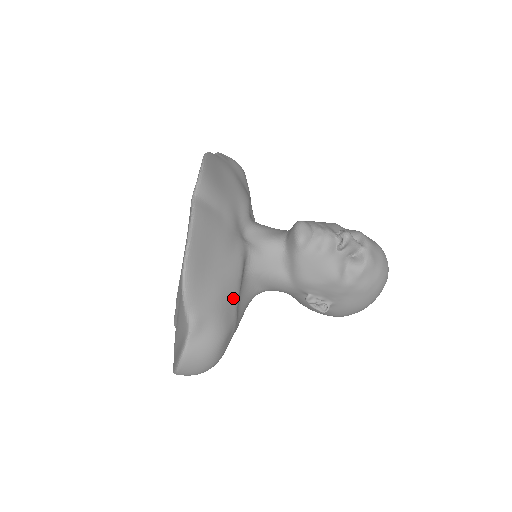
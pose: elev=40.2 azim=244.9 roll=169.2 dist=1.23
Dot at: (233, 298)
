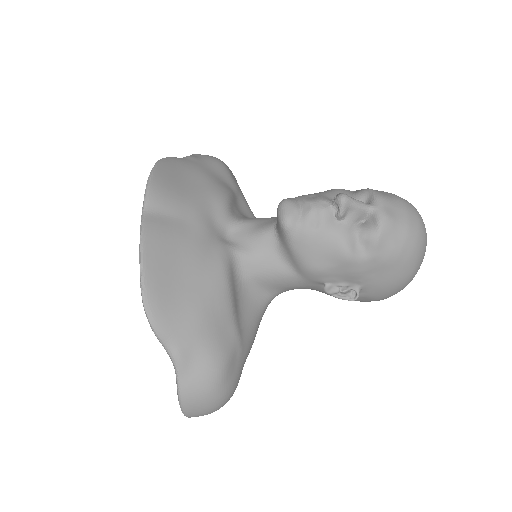
Dot at: (224, 314)
